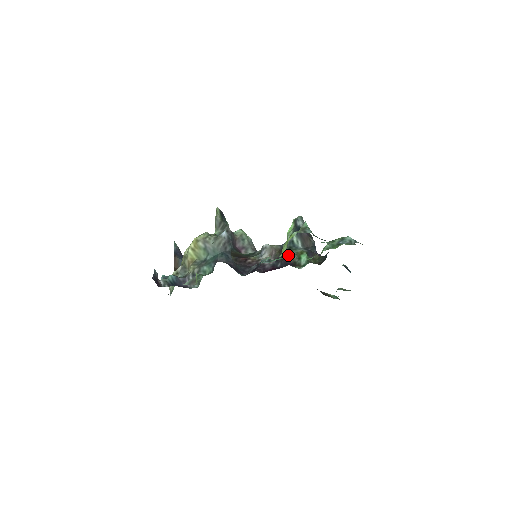
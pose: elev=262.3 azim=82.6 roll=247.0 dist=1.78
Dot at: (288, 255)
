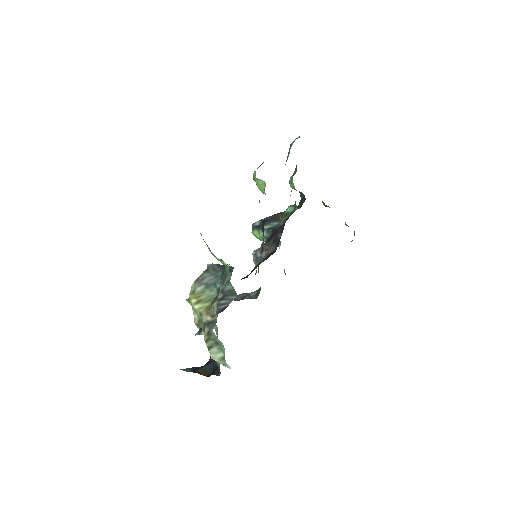
Dot at: (277, 227)
